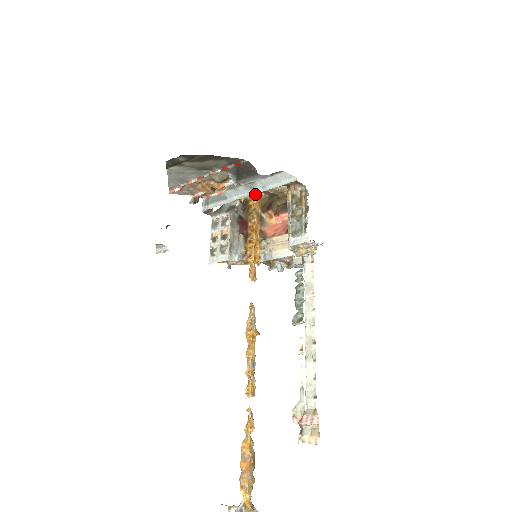
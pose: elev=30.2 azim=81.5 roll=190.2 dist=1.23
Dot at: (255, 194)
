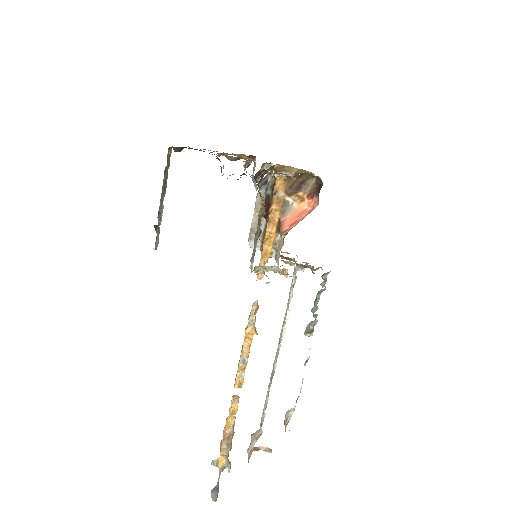
Dot at: (276, 174)
